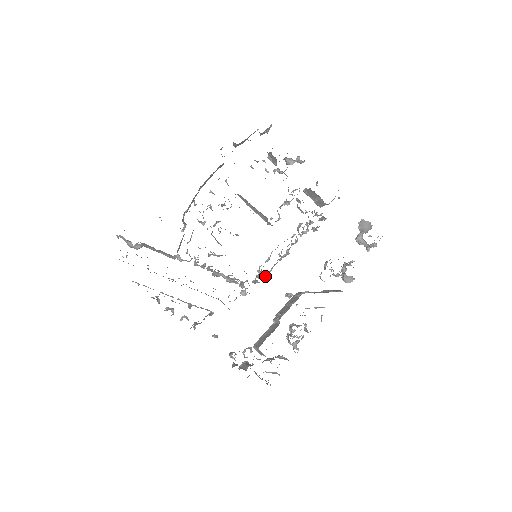
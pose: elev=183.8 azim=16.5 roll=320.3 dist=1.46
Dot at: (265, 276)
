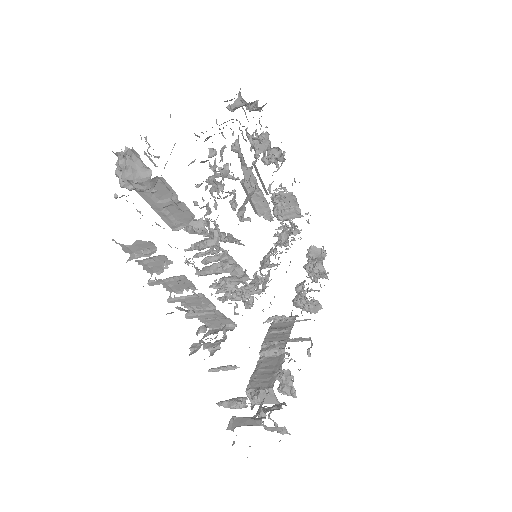
Dot at: occluded
